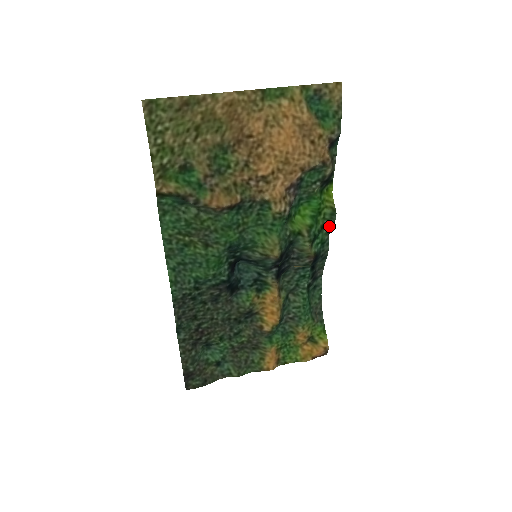
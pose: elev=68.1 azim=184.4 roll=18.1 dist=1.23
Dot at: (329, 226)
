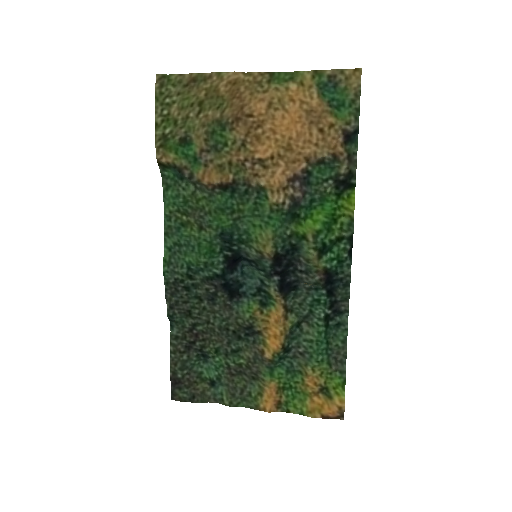
Dot at: (348, 240)
